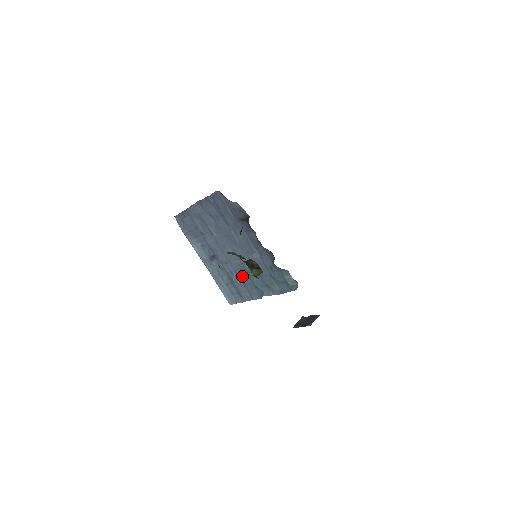
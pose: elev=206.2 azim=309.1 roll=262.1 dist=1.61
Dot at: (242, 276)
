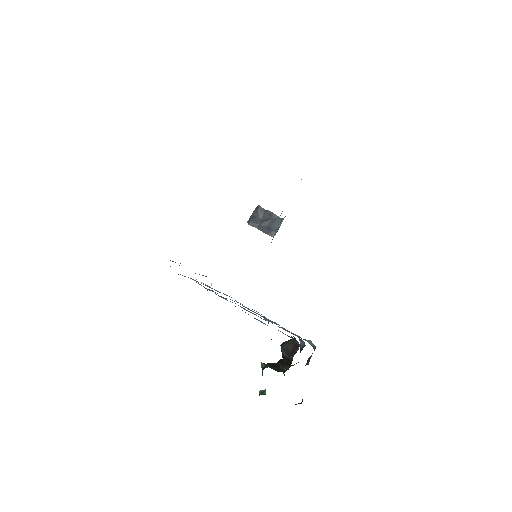
Dot at: (248, 309)
